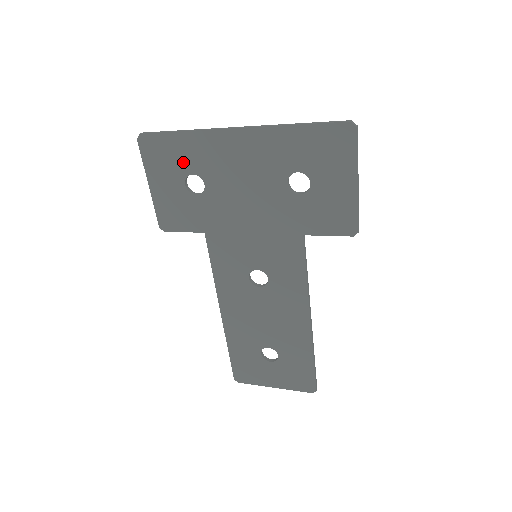
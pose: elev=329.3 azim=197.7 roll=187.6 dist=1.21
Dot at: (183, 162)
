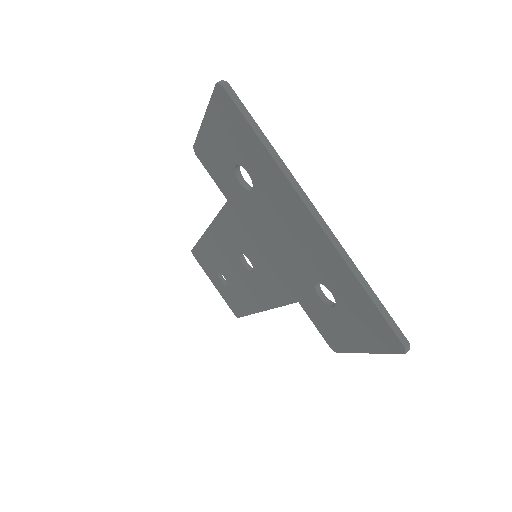
Dot at: (246, 156)
